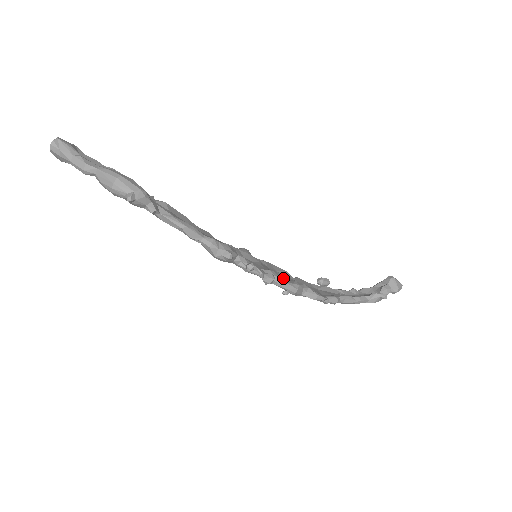
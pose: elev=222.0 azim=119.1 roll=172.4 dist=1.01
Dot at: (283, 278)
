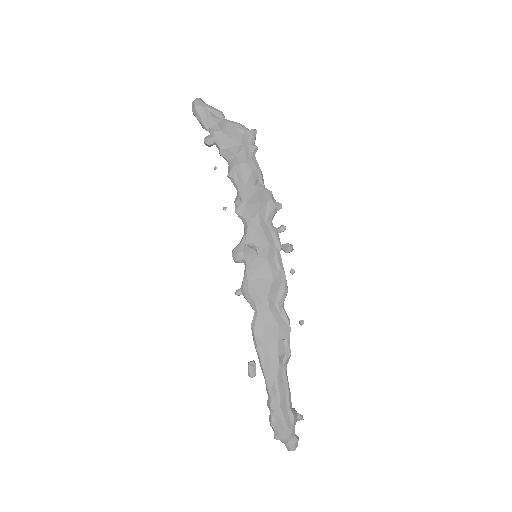
Dot at: (270, 285)
